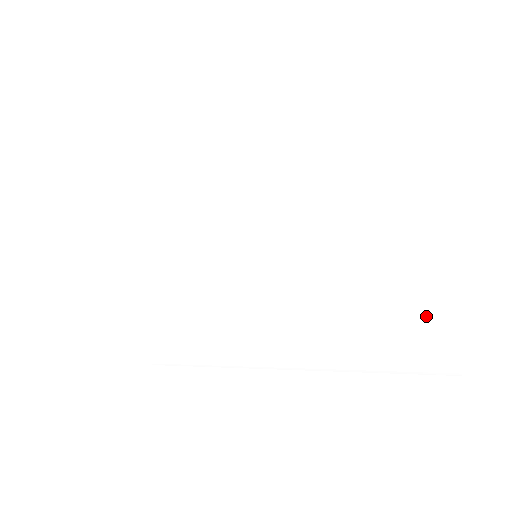
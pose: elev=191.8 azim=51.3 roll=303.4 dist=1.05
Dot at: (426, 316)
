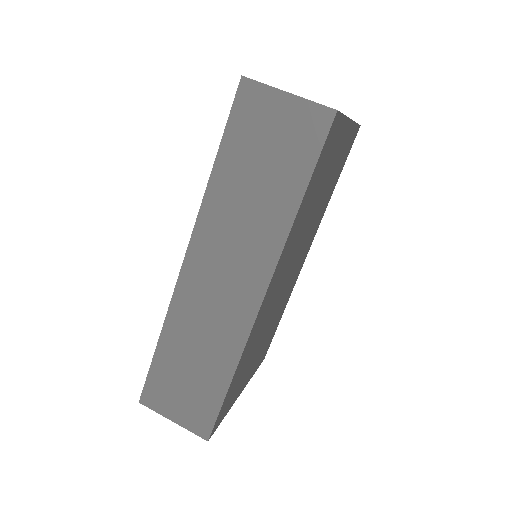
Dot at: occluded
